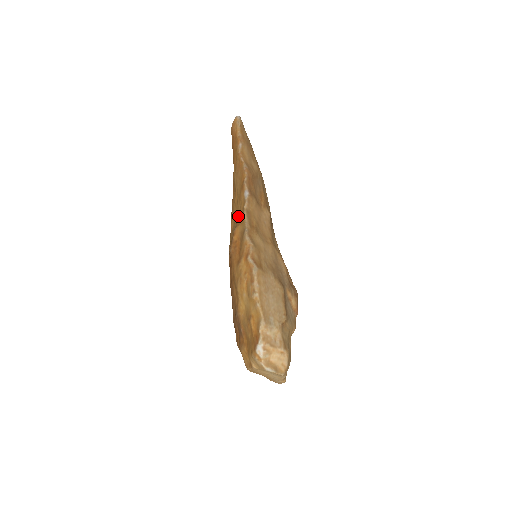
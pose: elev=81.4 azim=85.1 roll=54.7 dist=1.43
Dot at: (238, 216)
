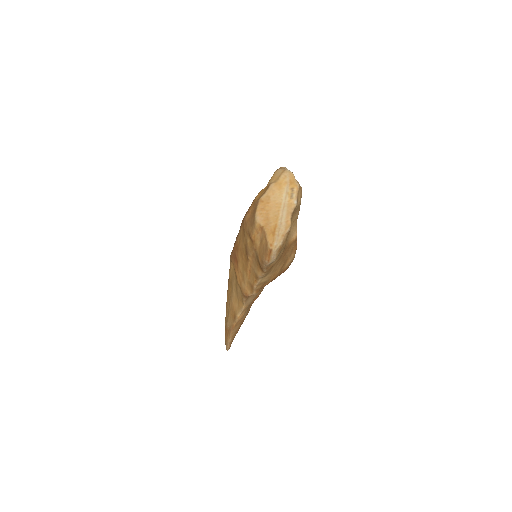
Dot at: occluded
